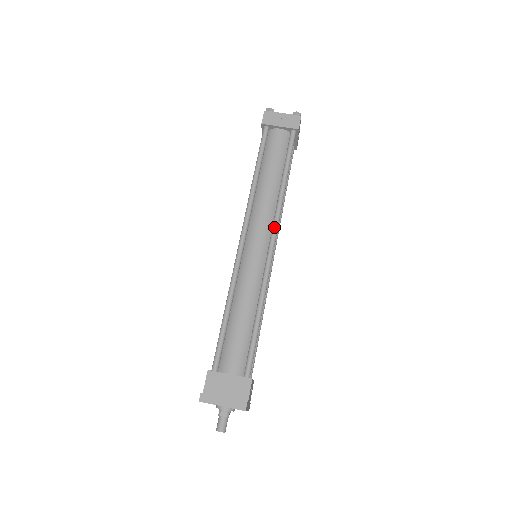
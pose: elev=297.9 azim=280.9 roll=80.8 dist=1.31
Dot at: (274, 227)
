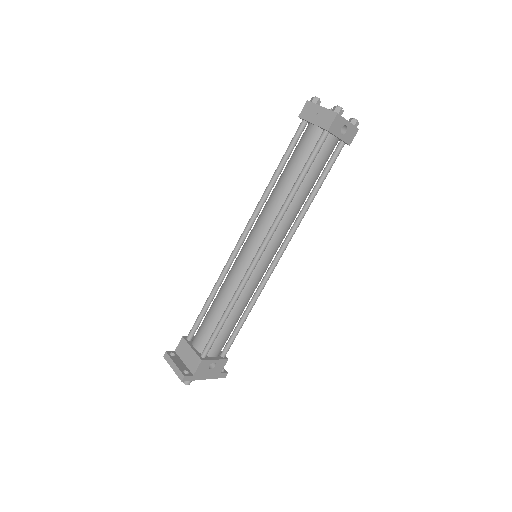
Dot at: (266, 237)
